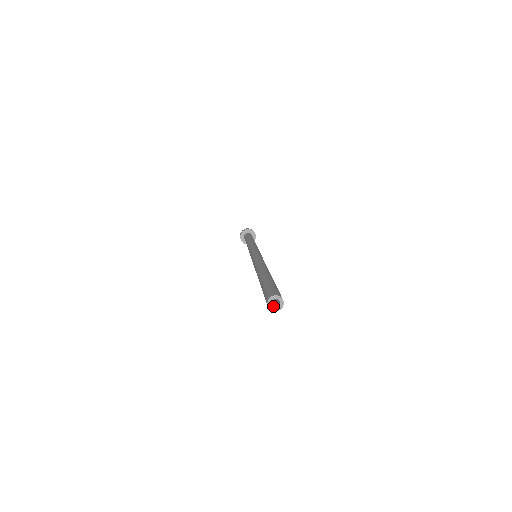
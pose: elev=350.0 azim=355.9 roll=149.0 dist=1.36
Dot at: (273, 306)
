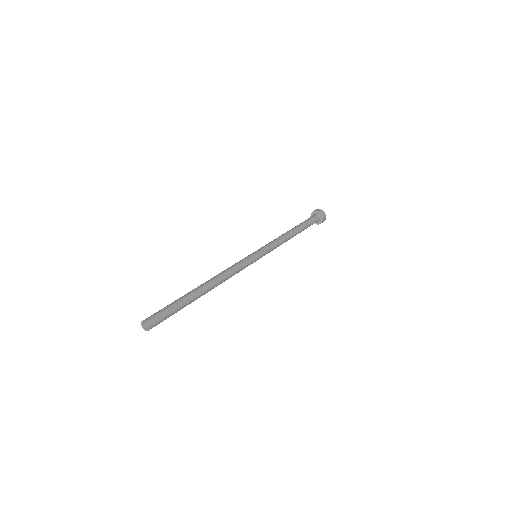
Dot at: (147, 327)
